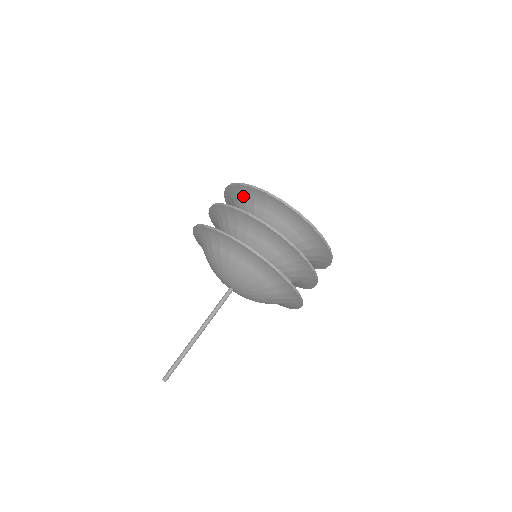
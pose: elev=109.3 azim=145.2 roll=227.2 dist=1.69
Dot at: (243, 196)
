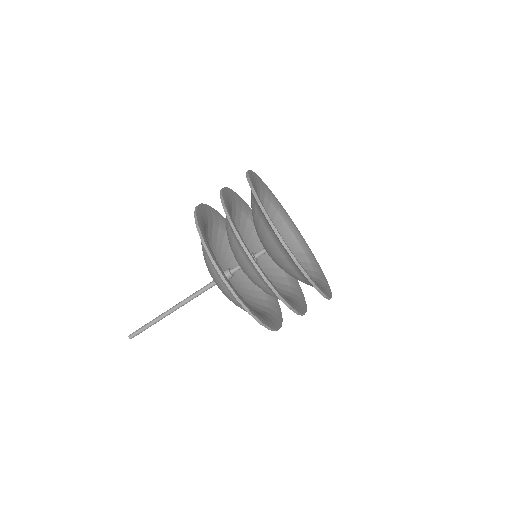
Dot at: (268, 227)
